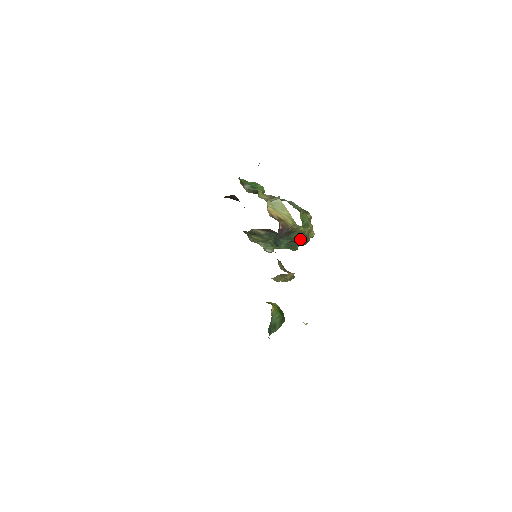
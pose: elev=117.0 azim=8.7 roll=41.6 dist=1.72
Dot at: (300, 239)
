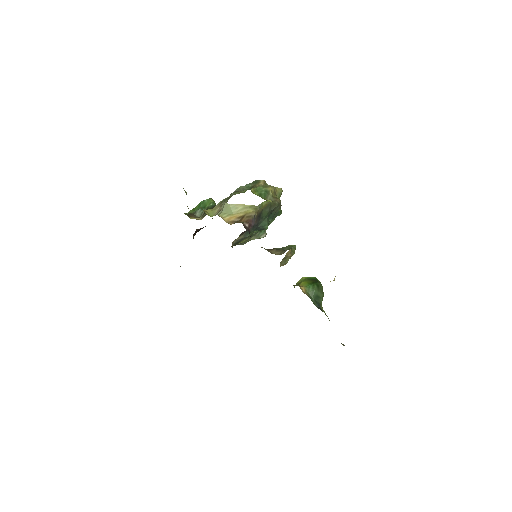
Dot at: (272, 209)
